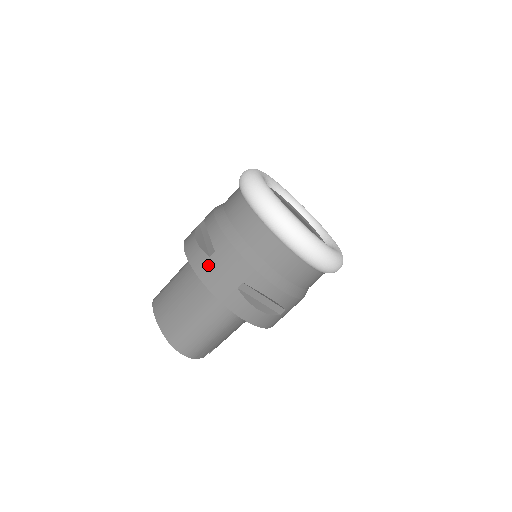
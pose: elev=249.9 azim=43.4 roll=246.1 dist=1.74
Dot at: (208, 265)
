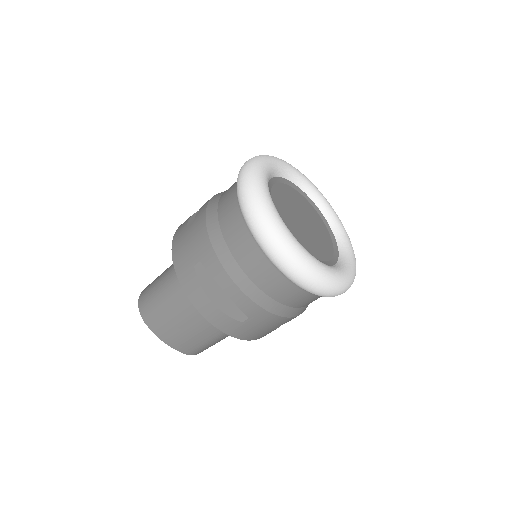
Dot at: (242, 328)
